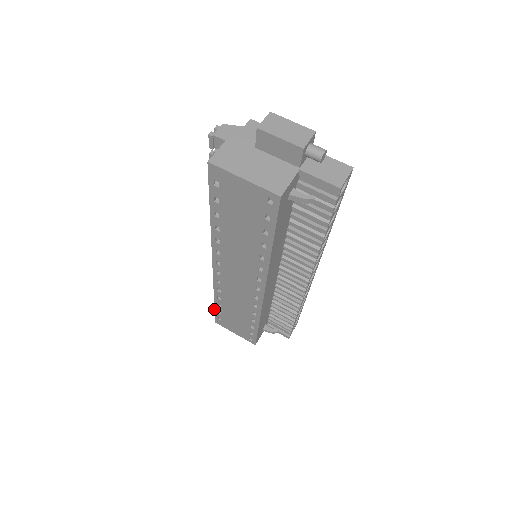
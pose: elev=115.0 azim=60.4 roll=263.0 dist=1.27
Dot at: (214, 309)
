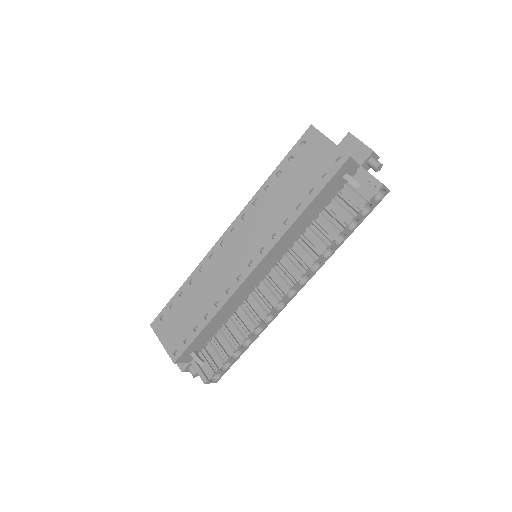
Dot at: (169, 301)
